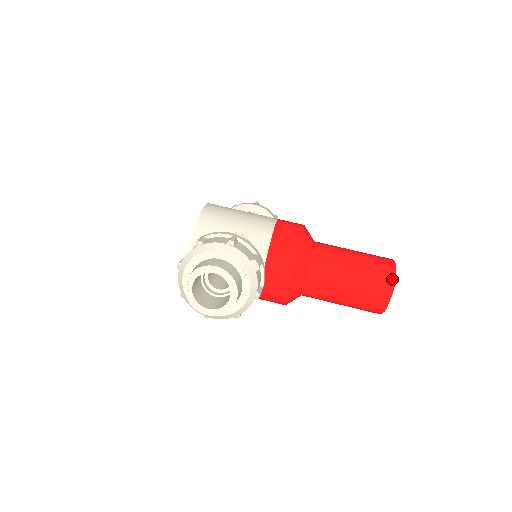
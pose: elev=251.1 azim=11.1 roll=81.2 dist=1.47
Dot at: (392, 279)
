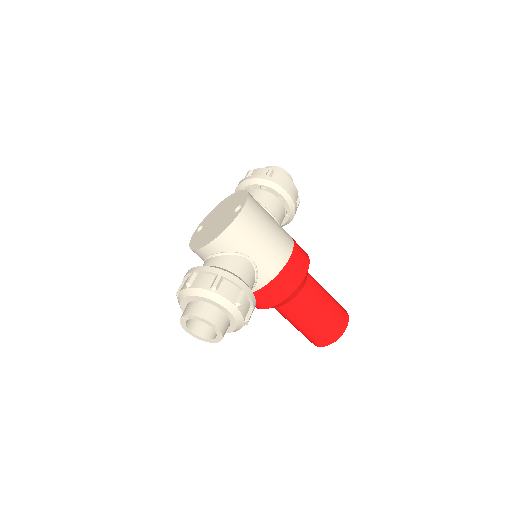
Dot at: (335, 340)
